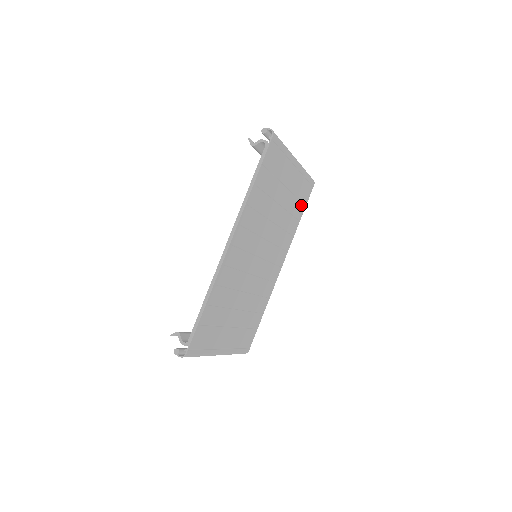
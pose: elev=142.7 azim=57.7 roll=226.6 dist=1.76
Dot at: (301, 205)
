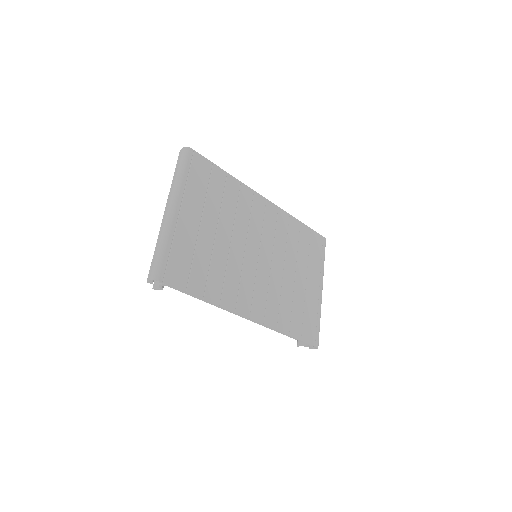
Dot at: (300, 328)
